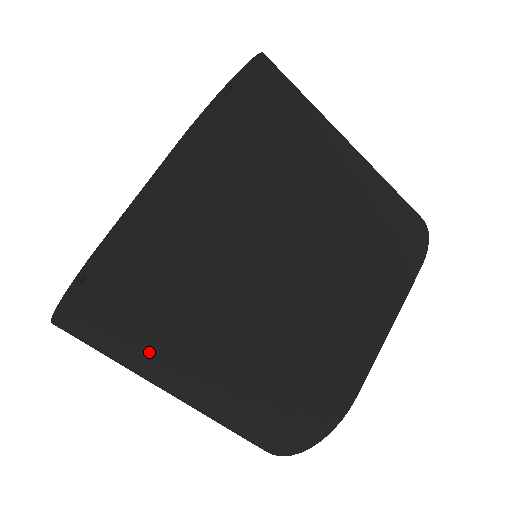
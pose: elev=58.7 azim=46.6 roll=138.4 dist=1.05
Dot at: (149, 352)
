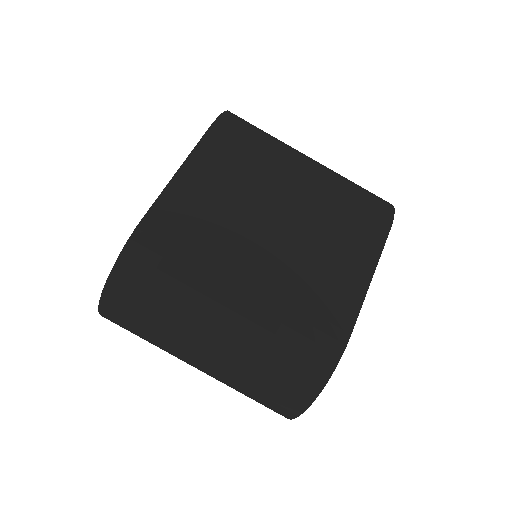
Dot at: (166, 310)
